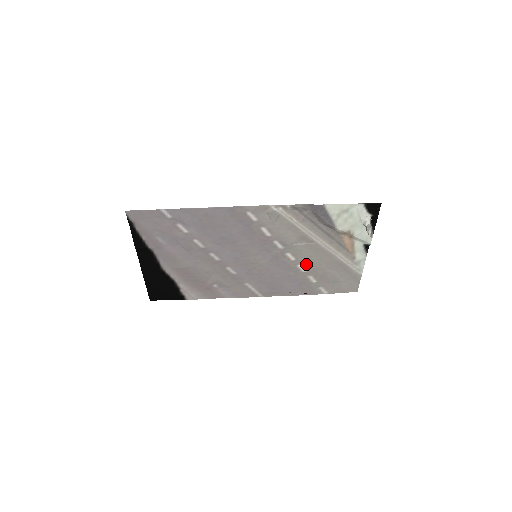
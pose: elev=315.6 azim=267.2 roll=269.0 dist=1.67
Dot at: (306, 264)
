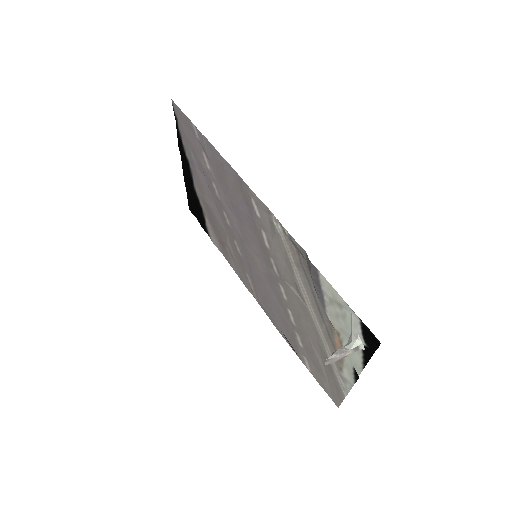
Dot at: (296, 317)
